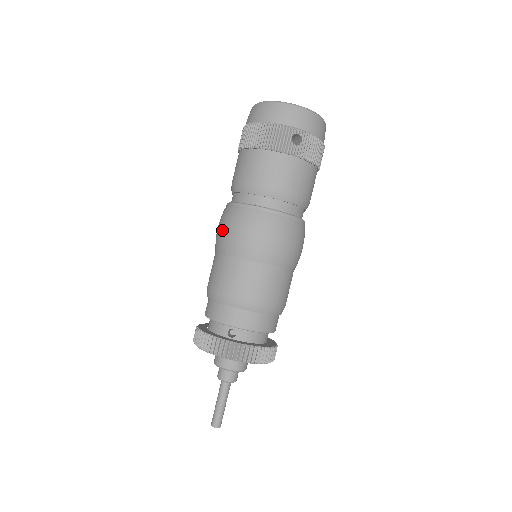
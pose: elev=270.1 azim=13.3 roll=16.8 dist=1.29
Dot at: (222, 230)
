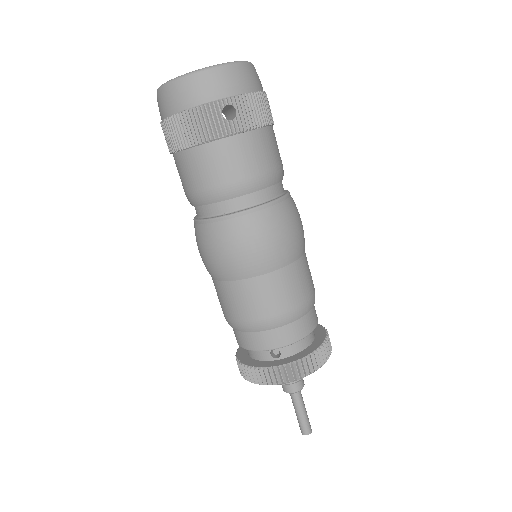
Dot at: (205, 256)
